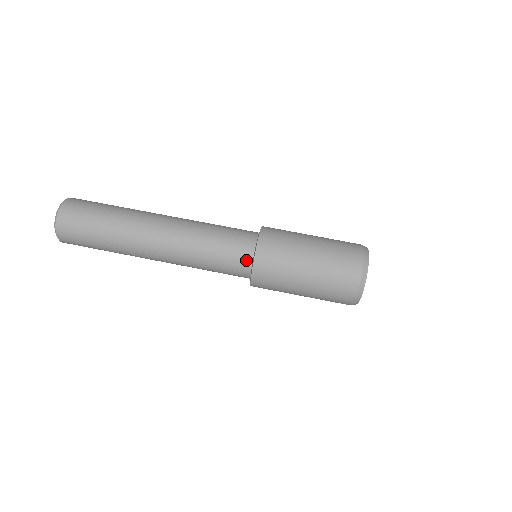
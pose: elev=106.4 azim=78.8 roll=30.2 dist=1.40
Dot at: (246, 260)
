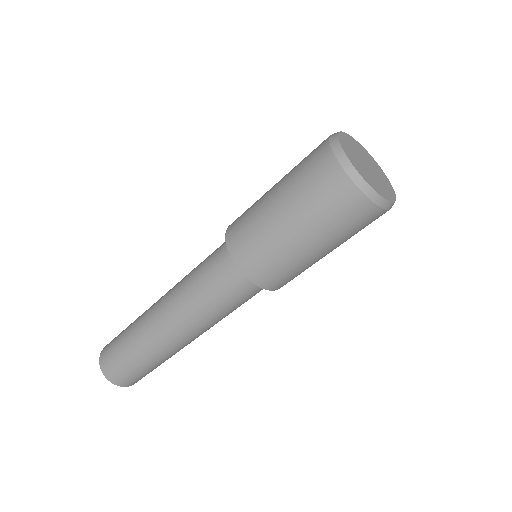
Dot at: (242, 278)
